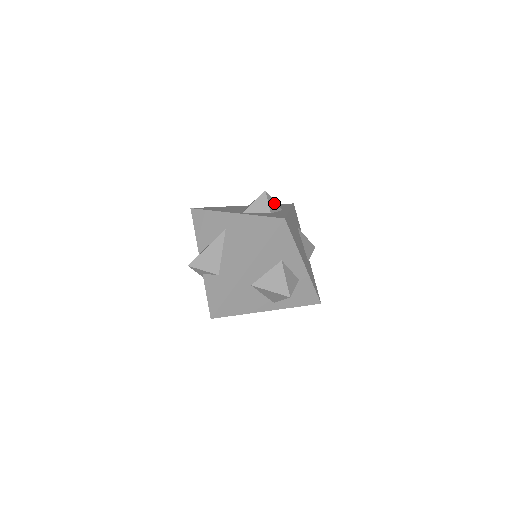
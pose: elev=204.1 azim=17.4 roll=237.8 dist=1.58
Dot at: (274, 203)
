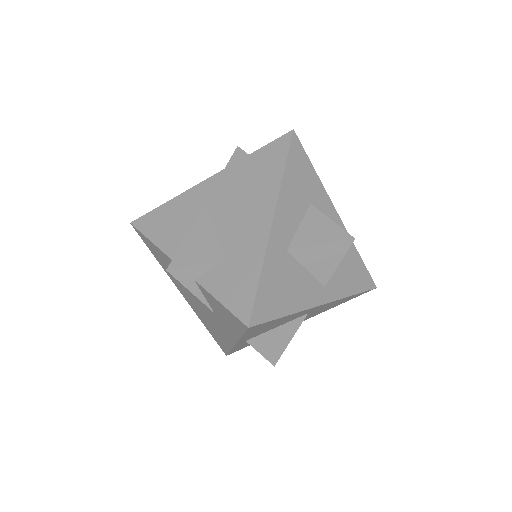
Dot at: occluded
